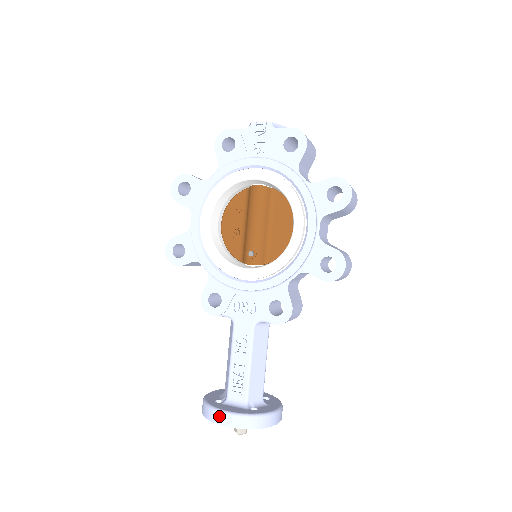
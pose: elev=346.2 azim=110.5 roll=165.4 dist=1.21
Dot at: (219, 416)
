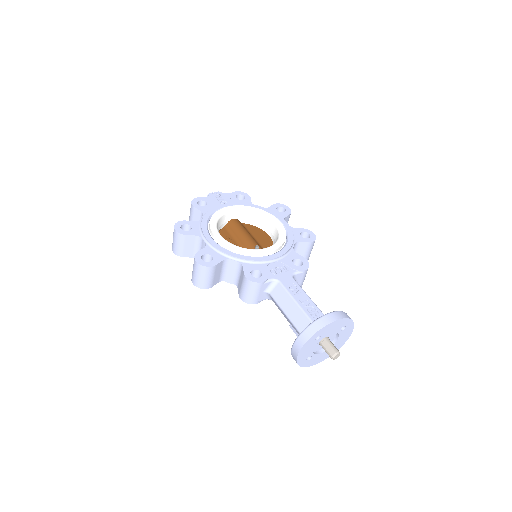
Dot at: (326, 317)
